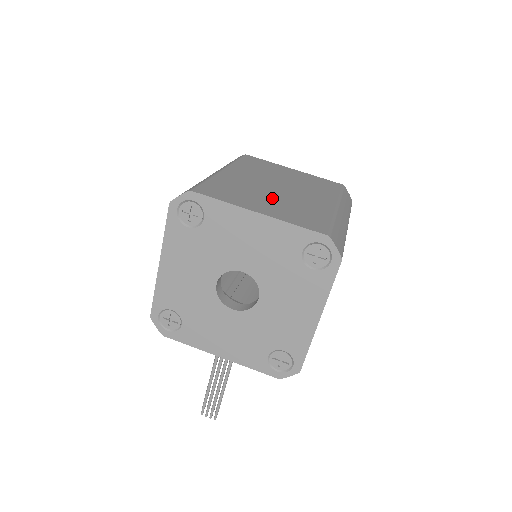
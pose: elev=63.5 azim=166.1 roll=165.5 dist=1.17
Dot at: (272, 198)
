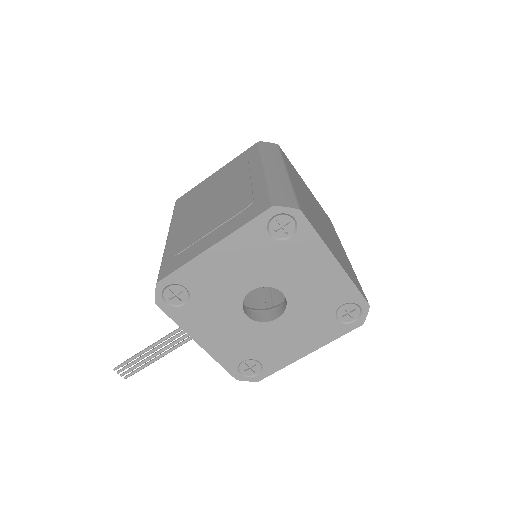
Dot at: (328, 236)
